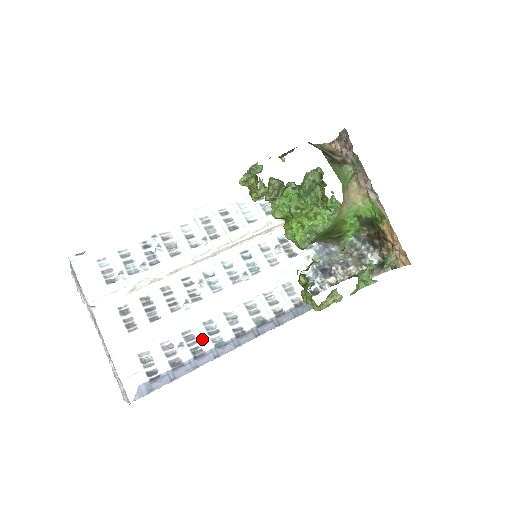
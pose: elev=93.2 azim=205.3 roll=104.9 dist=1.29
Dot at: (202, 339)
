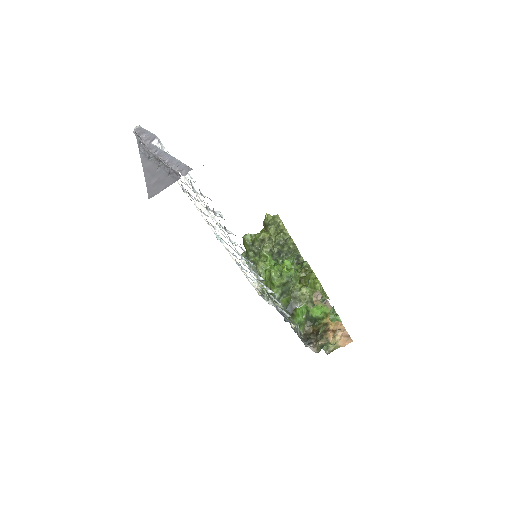
Dot at: occluded
